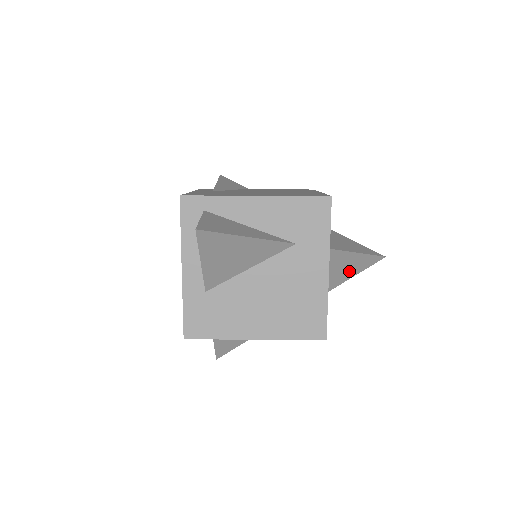
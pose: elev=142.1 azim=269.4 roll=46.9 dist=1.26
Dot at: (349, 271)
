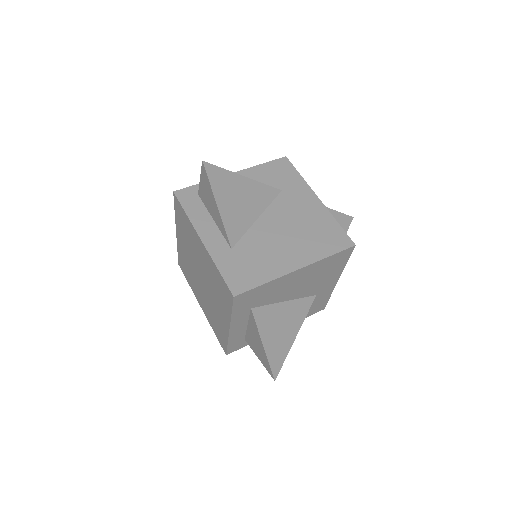
Dot at: occluded
